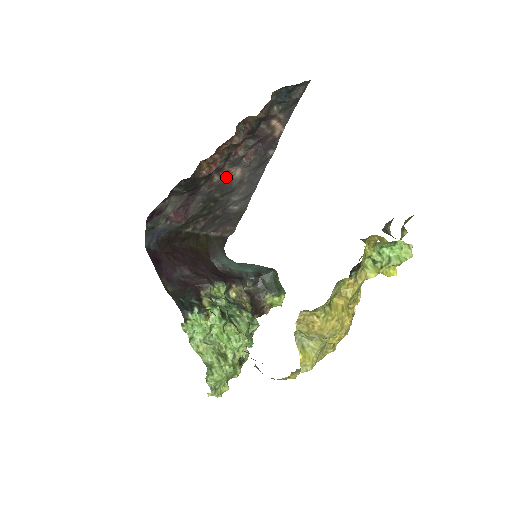
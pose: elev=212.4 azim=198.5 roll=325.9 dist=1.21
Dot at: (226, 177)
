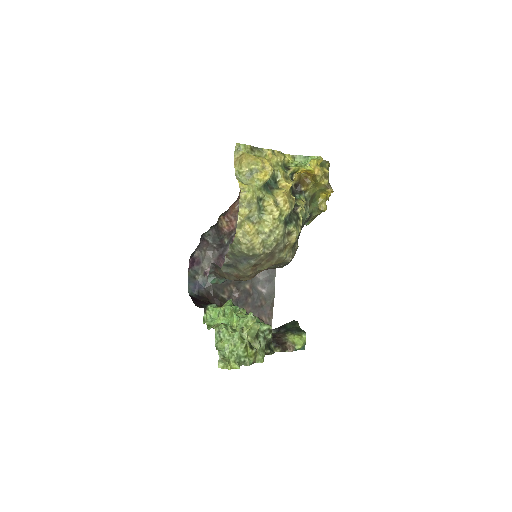
Dot at: occluded
